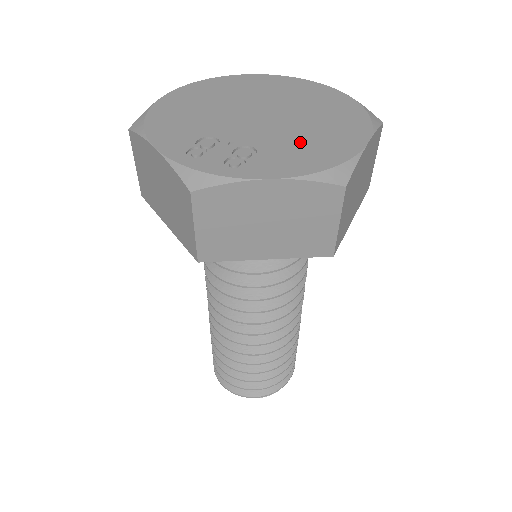
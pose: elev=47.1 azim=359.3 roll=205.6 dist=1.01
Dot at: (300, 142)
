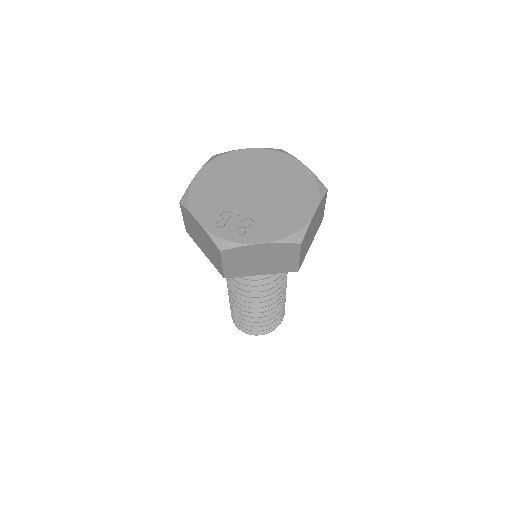
Dot at: (277, 213)
